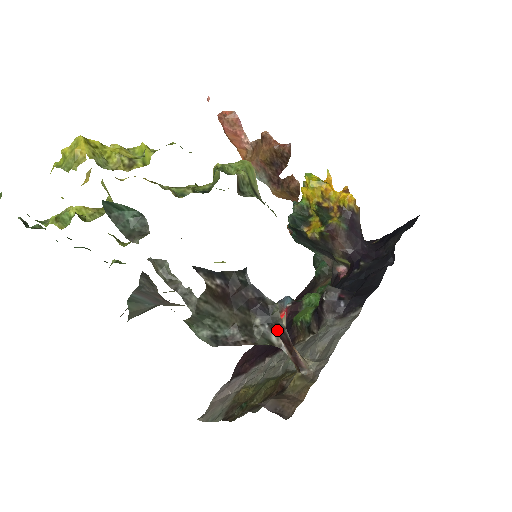
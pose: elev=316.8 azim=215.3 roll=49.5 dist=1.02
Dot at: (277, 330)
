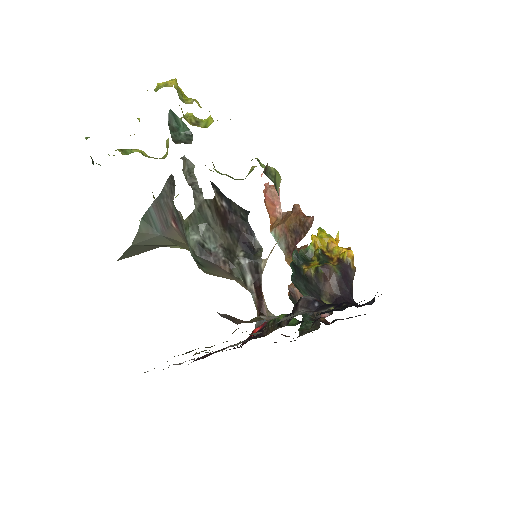
Dot at: (254, 273)
